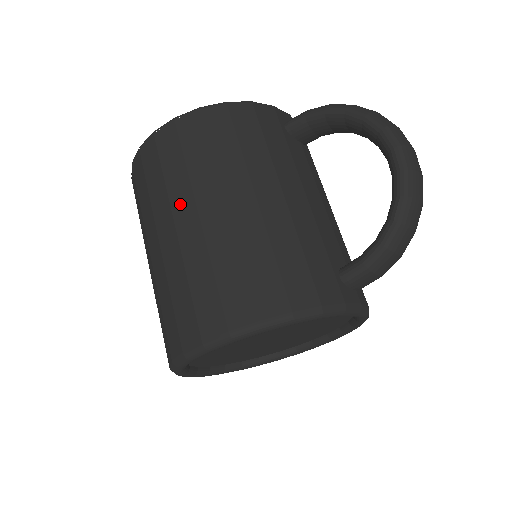
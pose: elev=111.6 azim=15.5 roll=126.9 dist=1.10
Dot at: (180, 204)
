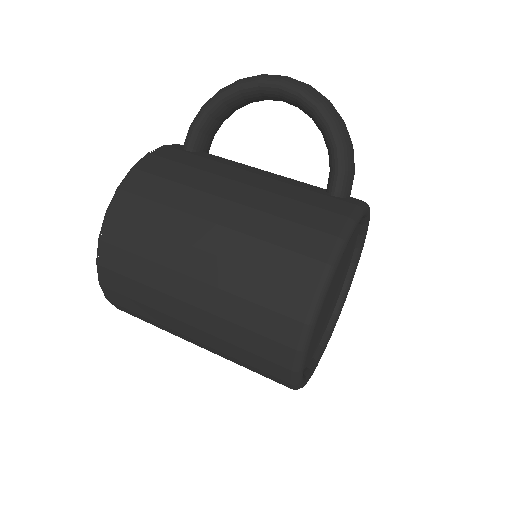
Dot at: (179, 260)
